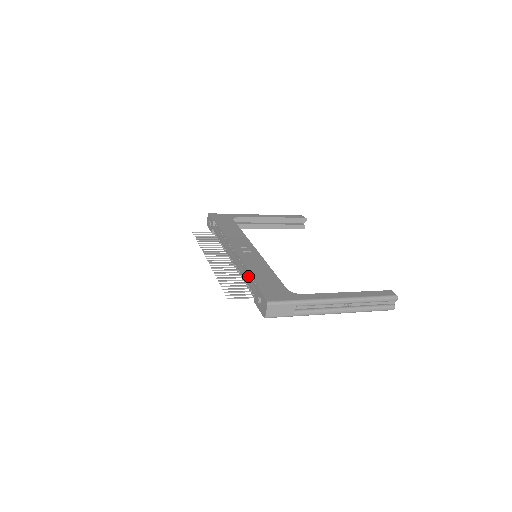
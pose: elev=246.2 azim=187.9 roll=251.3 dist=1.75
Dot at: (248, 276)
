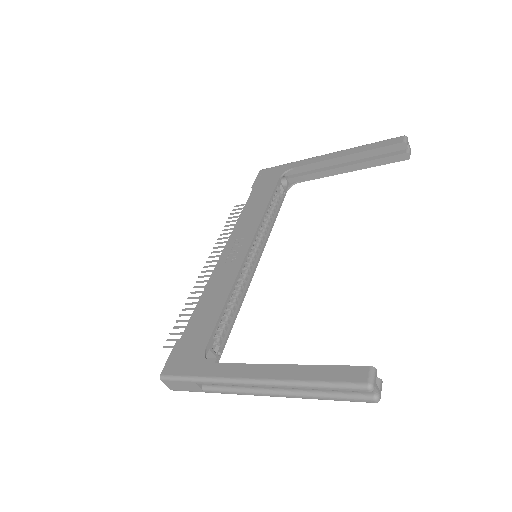
Dot at: occluded
